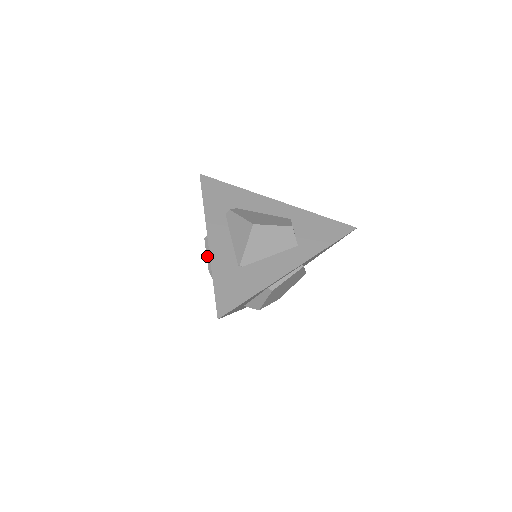
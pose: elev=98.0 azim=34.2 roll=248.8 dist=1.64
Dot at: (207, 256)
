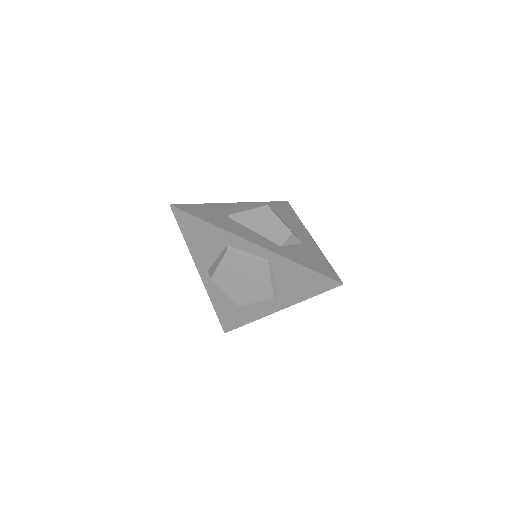
Dot at: occluded
